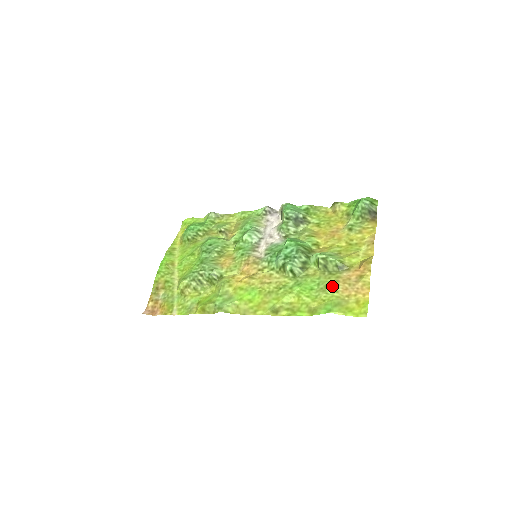
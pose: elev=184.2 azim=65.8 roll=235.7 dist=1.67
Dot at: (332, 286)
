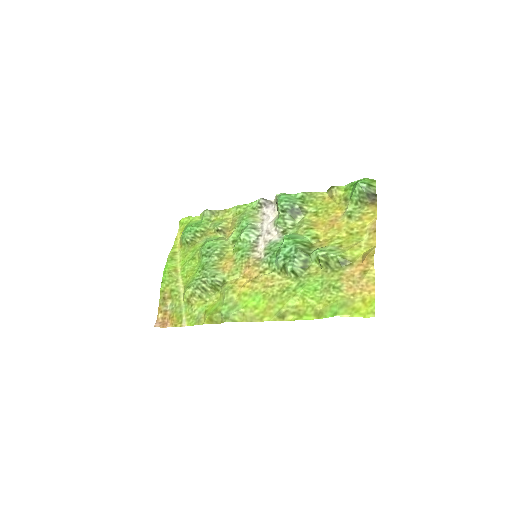
Dot at: (336, 285)
